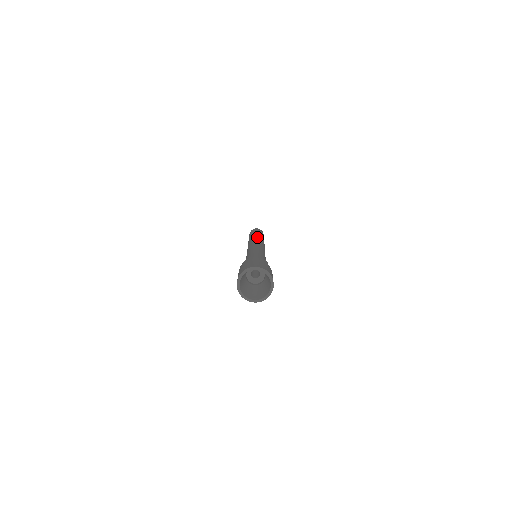
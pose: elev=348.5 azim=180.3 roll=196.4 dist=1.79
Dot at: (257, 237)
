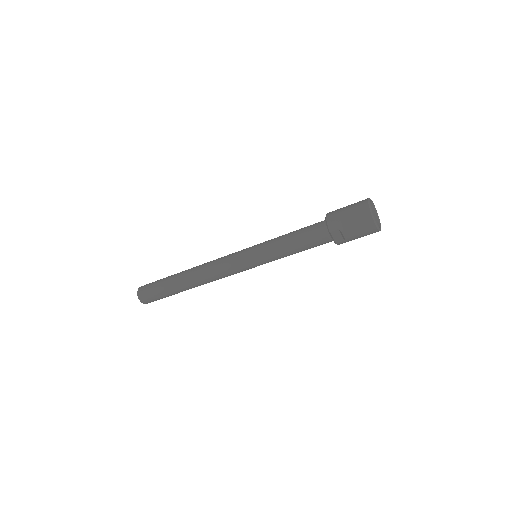
Dot at: occluded
